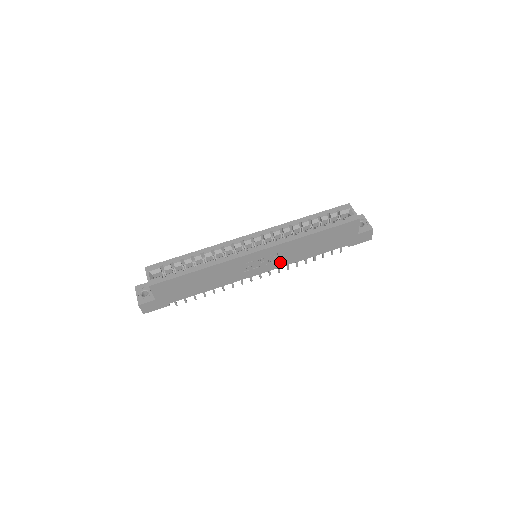
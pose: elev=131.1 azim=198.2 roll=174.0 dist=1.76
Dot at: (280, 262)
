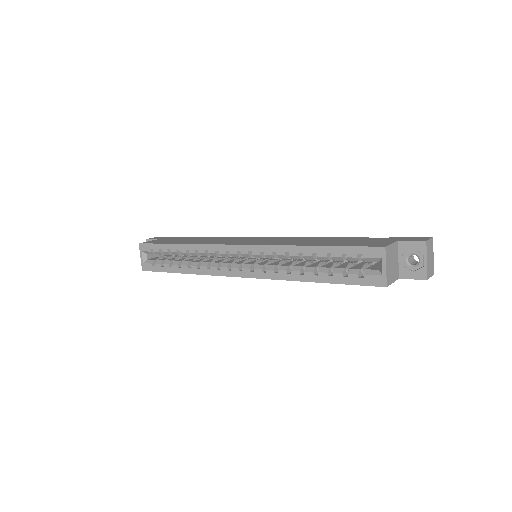
Dot at: occluded
